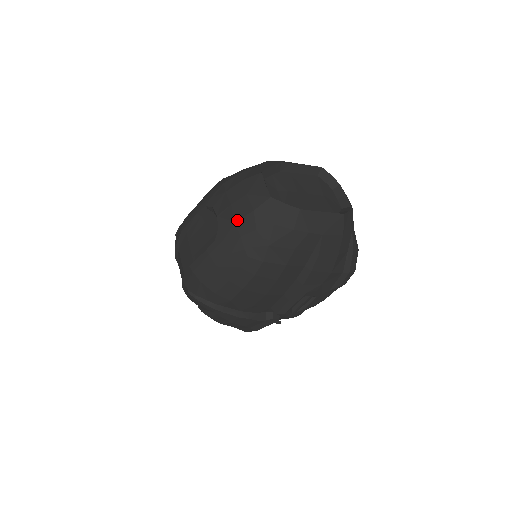
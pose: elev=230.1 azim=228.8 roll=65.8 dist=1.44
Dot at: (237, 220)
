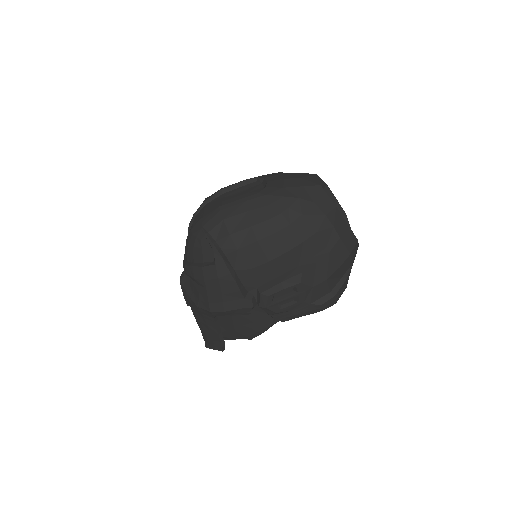
Dot at: (286, 187)
